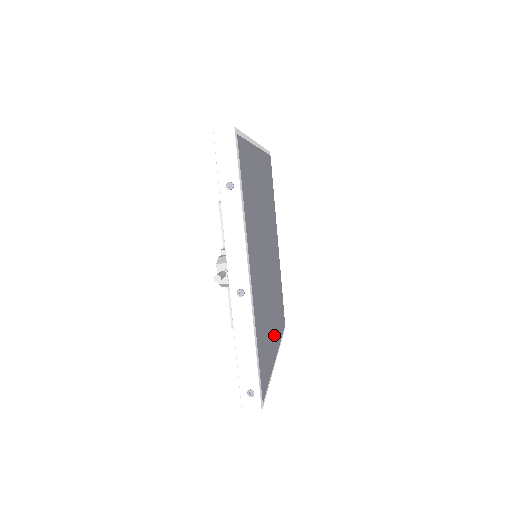
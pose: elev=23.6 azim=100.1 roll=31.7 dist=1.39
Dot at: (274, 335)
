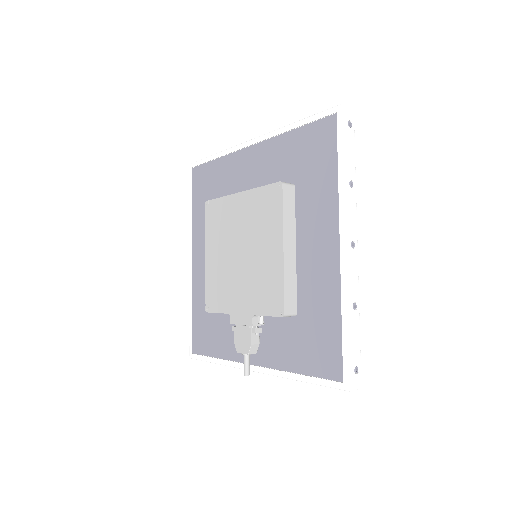
Dot at: occluded
